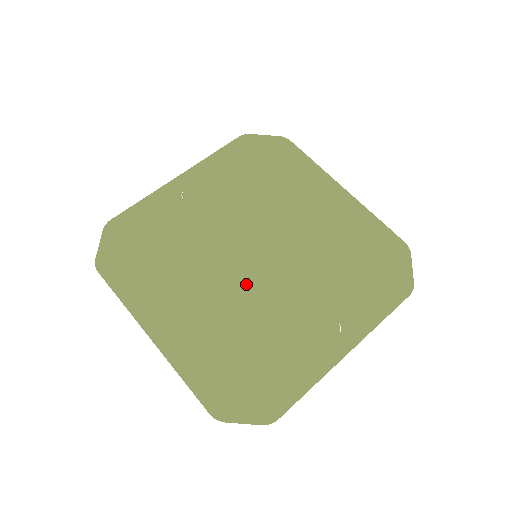
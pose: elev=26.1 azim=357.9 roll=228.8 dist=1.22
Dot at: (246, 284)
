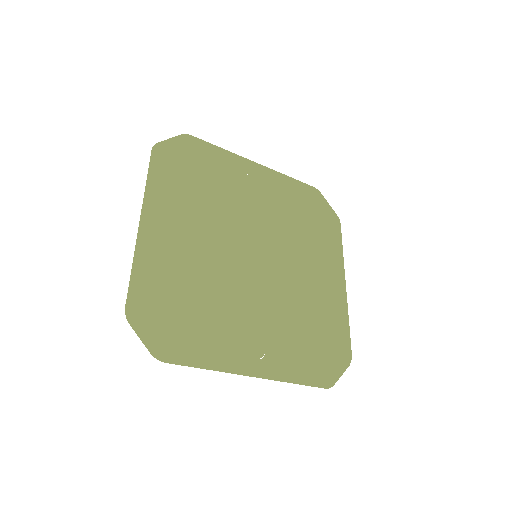
Dot at: (234, 263)
